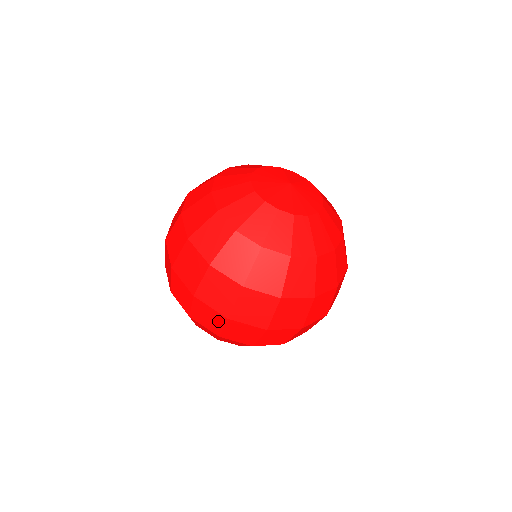
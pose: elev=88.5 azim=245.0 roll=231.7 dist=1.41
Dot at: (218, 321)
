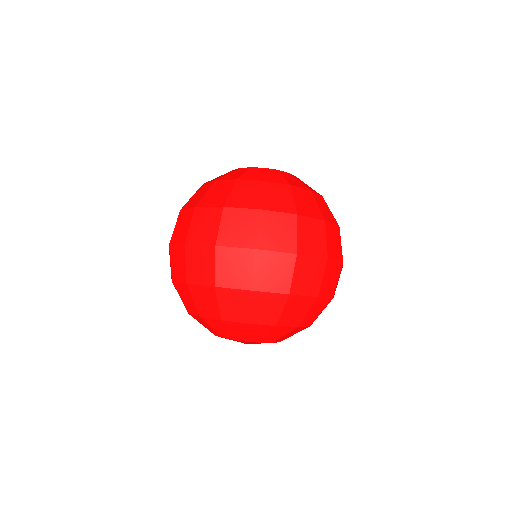
Dot at: (247, 263)
